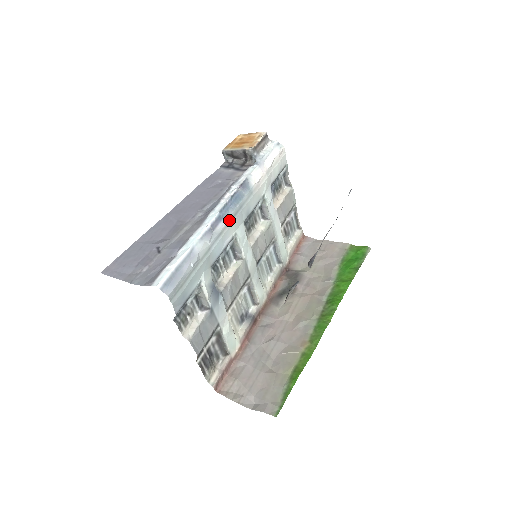
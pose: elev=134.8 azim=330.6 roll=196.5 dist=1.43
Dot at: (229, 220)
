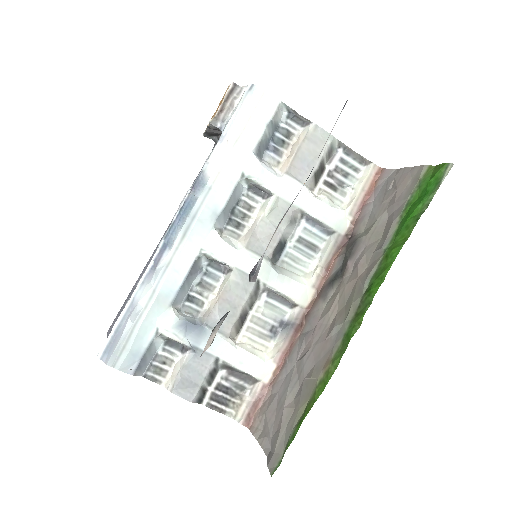
Dot at: (177, 243)
